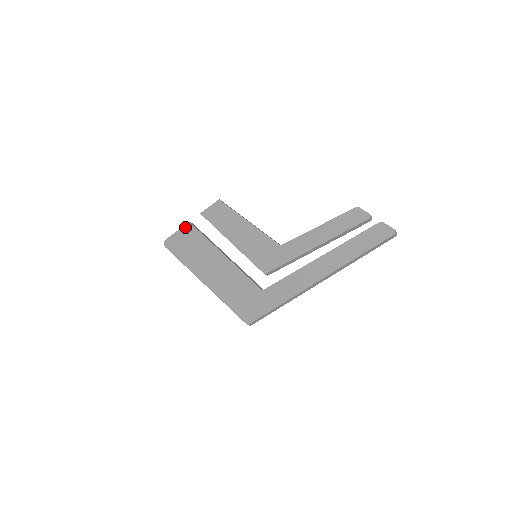
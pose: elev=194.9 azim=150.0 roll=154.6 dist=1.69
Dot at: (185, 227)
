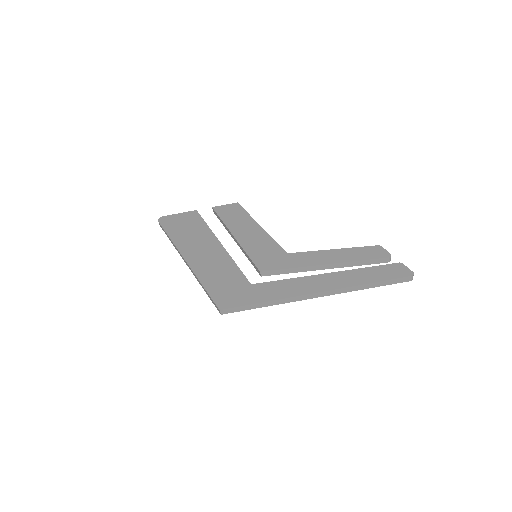
Dot at: (190, 212)
